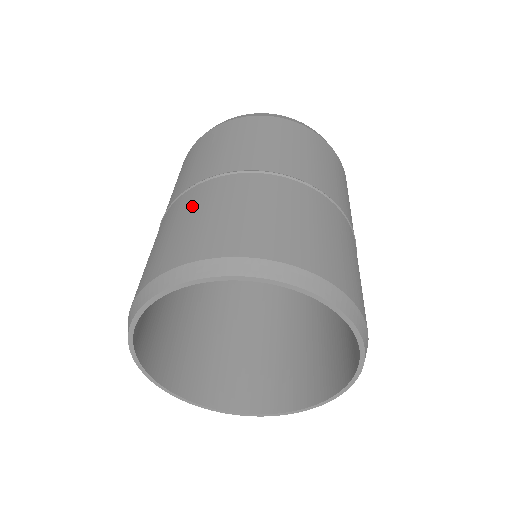
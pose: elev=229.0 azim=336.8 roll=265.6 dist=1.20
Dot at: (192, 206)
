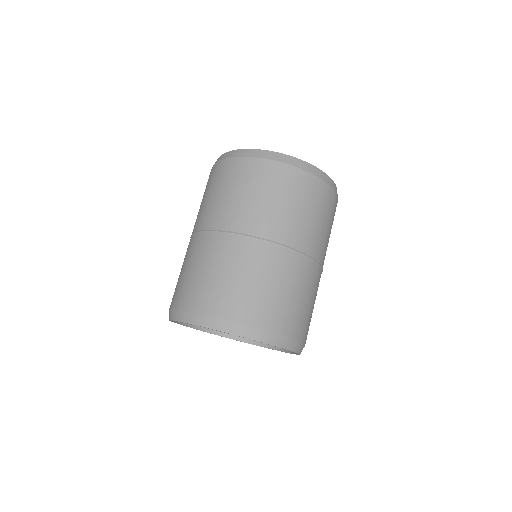
Dot at: (270, 270)
